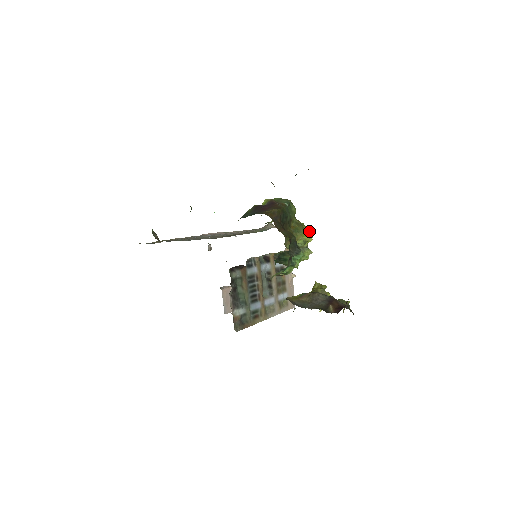
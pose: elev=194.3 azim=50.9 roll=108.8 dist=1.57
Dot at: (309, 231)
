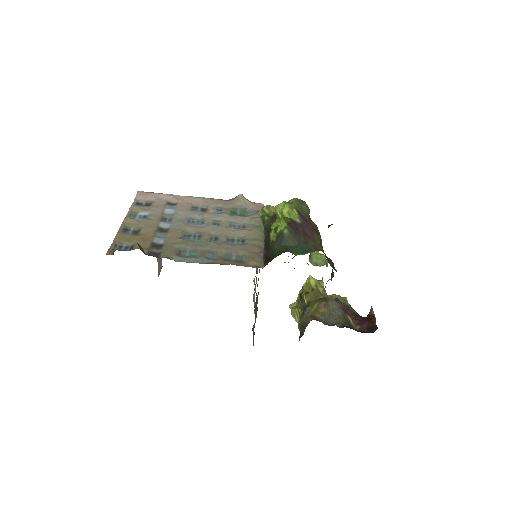
Dot at: occluded
